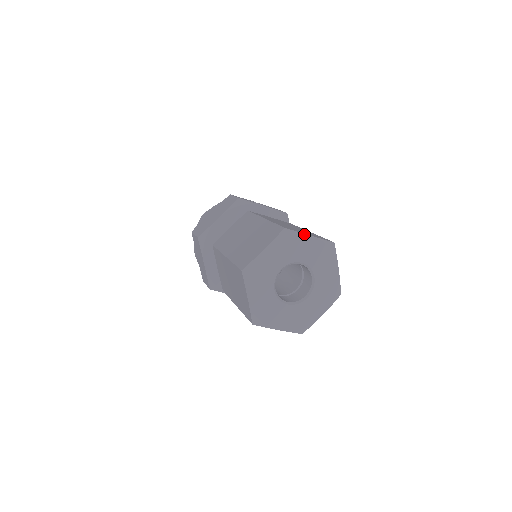
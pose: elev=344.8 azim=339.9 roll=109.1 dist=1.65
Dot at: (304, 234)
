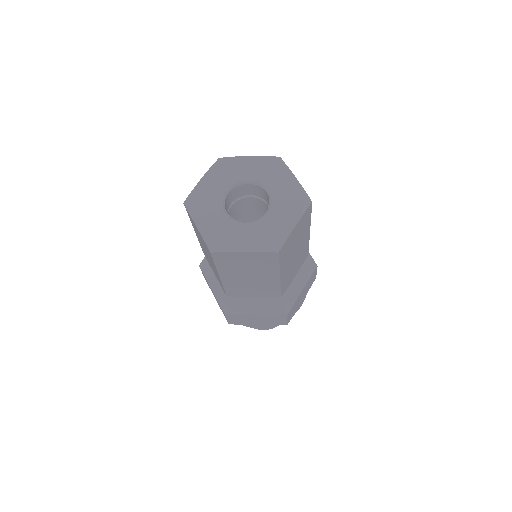
Dot at: (291, 171)
